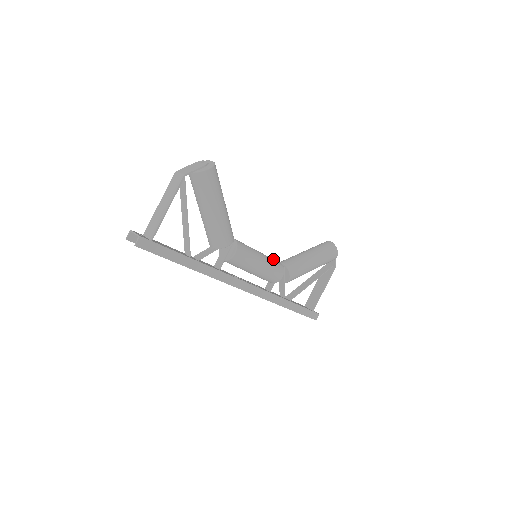
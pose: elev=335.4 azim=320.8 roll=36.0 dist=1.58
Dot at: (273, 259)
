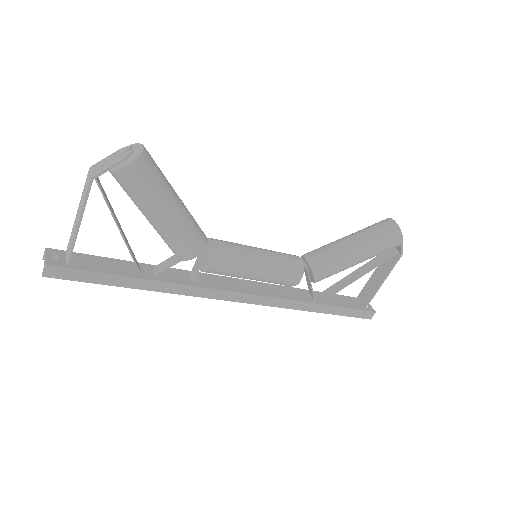
Dot at: (286, 257)
